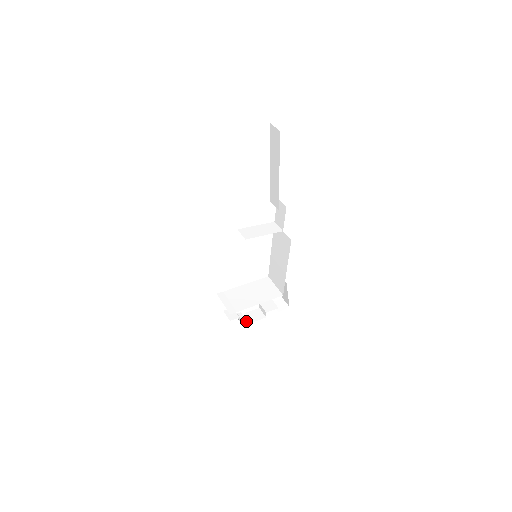
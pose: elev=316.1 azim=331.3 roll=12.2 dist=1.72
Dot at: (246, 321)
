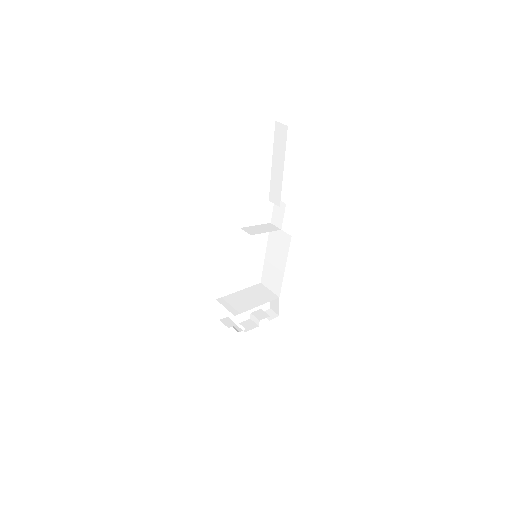
Dot at: (241, 330)
